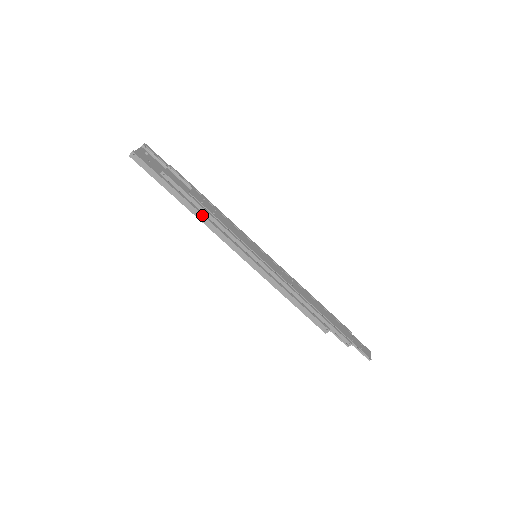
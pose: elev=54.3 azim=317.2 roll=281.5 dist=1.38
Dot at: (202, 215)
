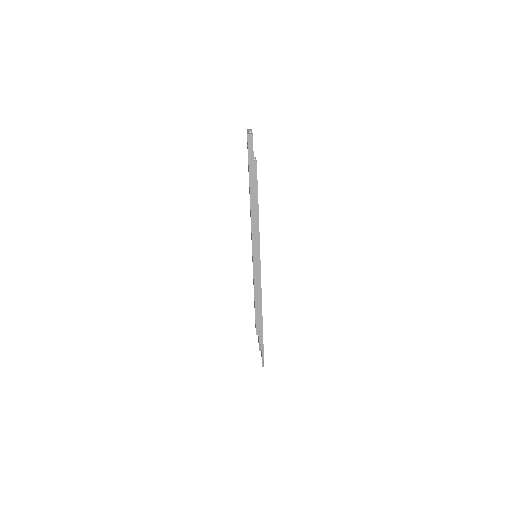
Dot at: (255, 208)
